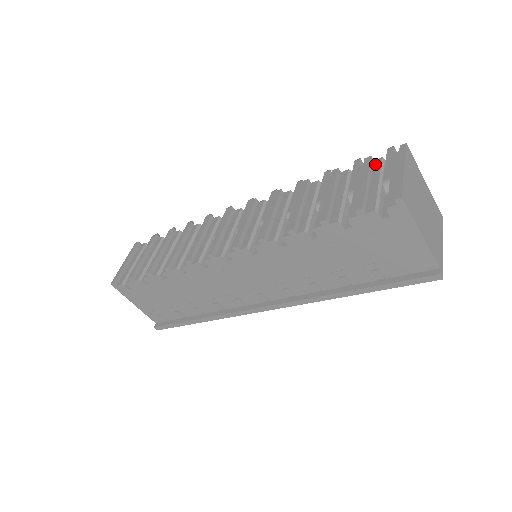
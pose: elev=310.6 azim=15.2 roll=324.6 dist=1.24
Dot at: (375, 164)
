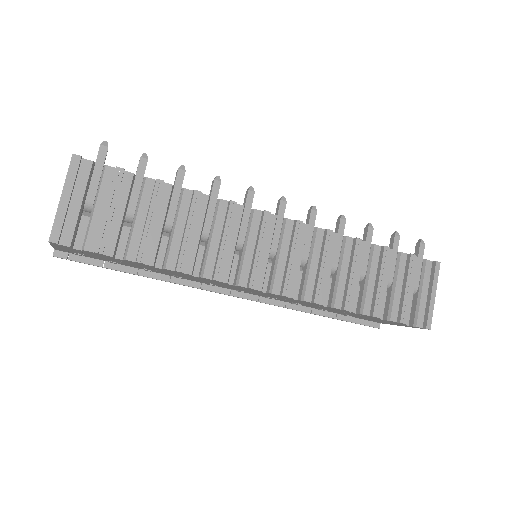
Dot at: (414, 263)
